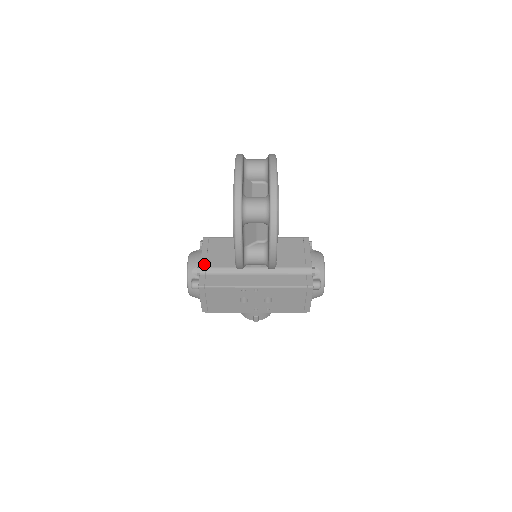
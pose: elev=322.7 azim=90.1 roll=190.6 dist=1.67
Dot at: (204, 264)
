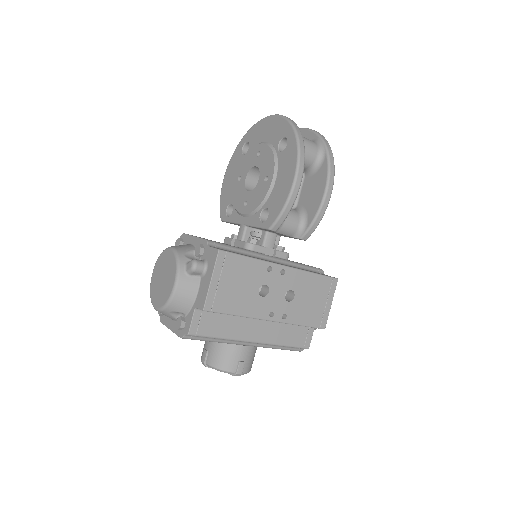
Dot at: occluded
